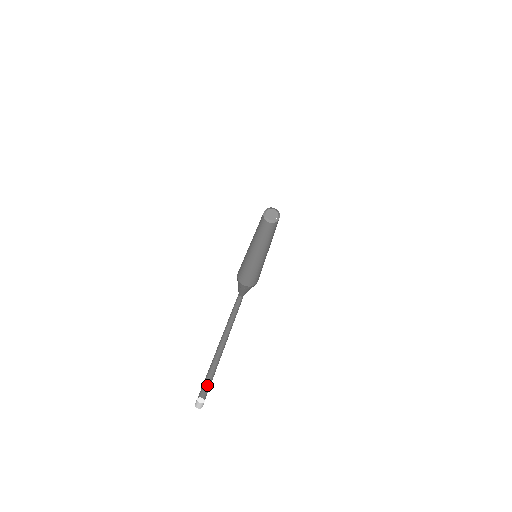
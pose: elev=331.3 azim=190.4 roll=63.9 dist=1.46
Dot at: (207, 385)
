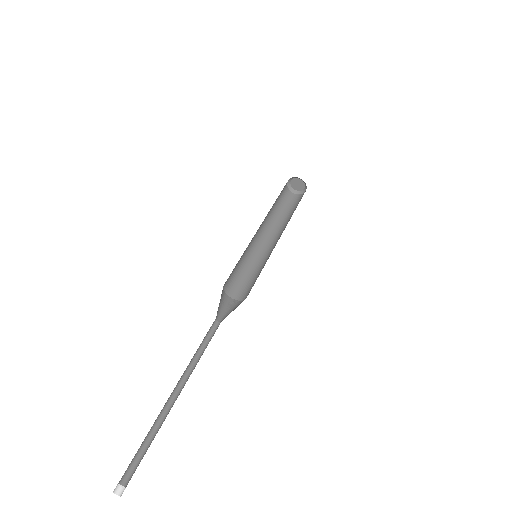
Dot at: (137, 460)
